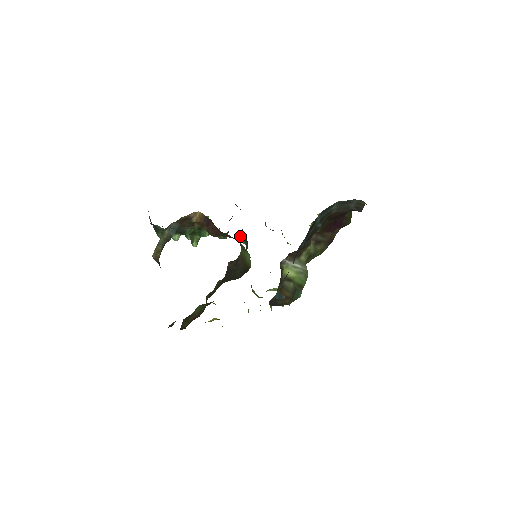
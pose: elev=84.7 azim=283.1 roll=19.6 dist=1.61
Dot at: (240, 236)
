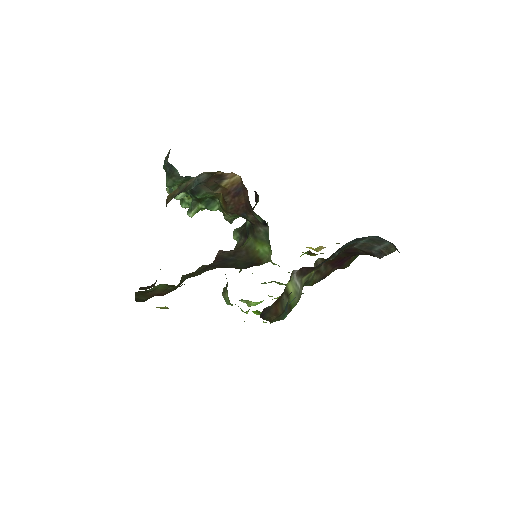
Dot at: (236, 230)
